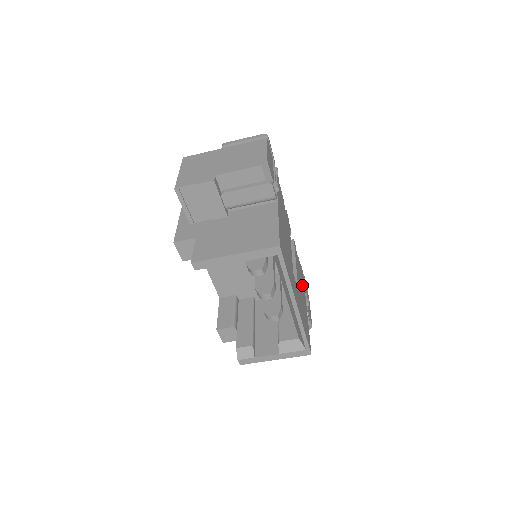
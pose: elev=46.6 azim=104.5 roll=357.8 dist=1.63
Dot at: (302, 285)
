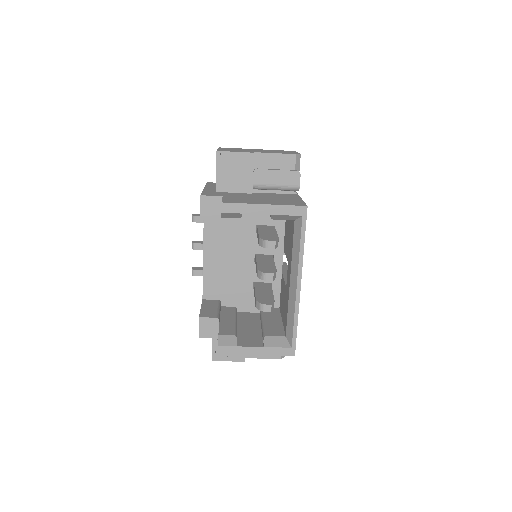
Dot at: occluded
